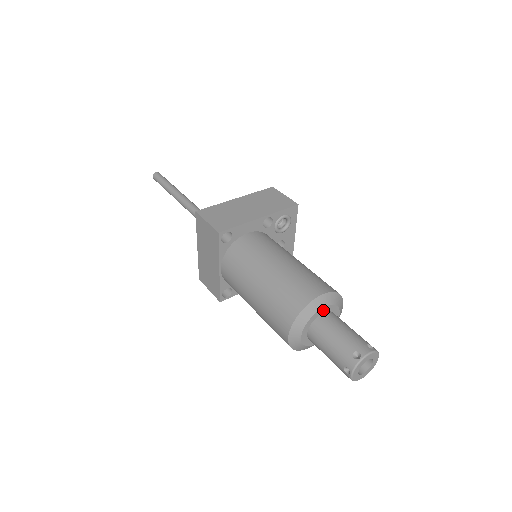
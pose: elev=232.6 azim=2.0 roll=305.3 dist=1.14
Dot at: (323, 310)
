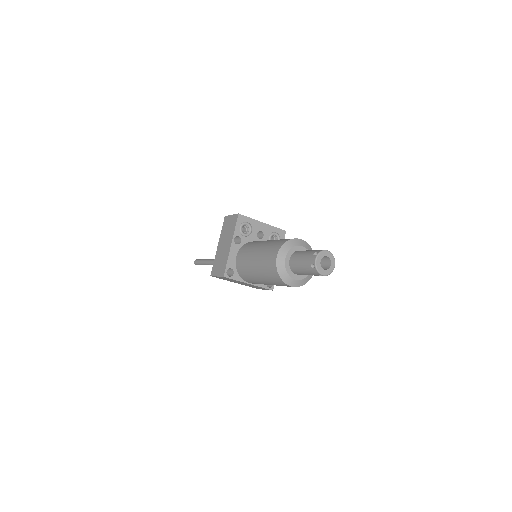
Dot at: (287, 259)
